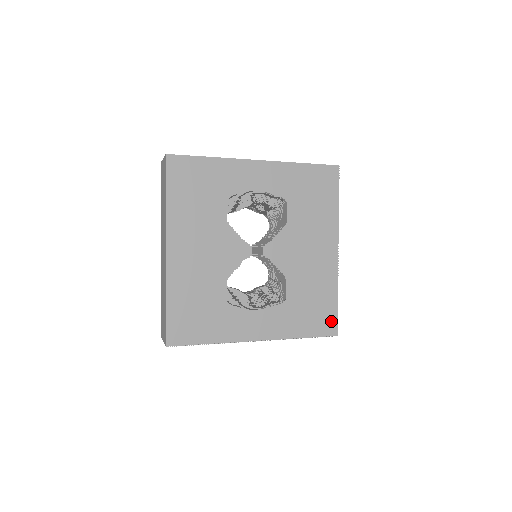
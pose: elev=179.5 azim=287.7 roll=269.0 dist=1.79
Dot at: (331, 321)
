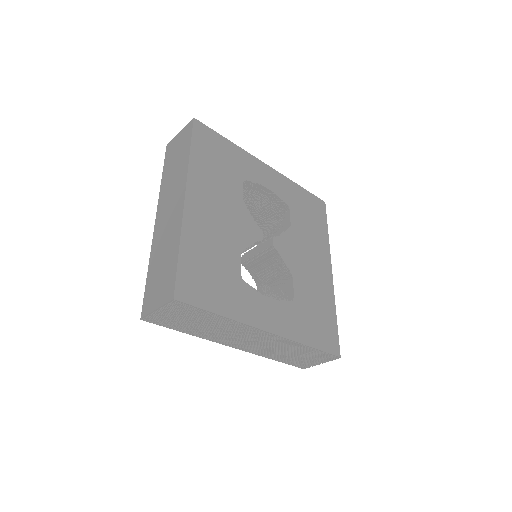
Dot at: (334, 339)
